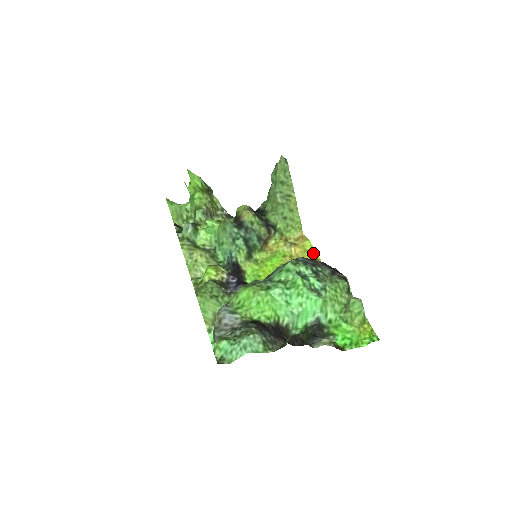
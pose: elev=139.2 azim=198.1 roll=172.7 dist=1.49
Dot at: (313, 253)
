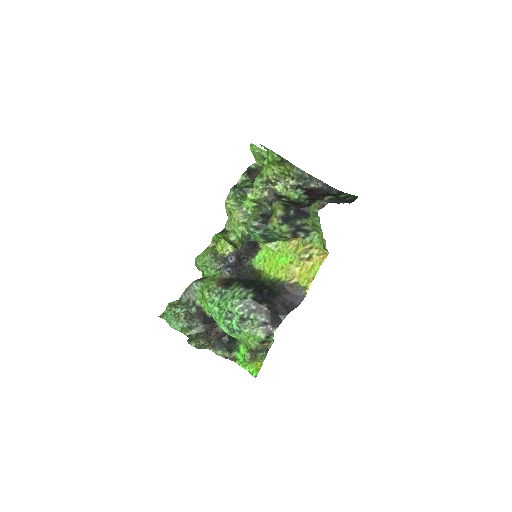
Dot at: (308, 280)
